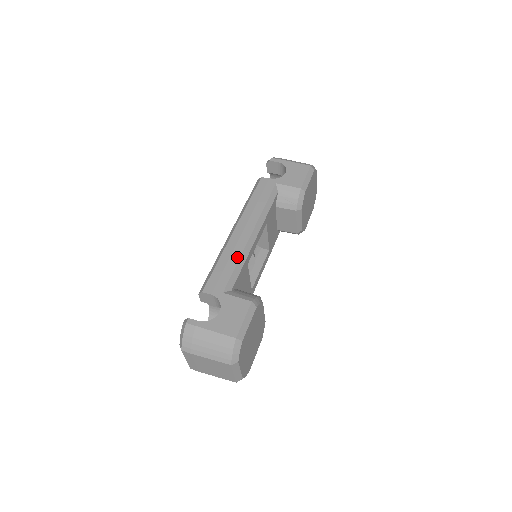
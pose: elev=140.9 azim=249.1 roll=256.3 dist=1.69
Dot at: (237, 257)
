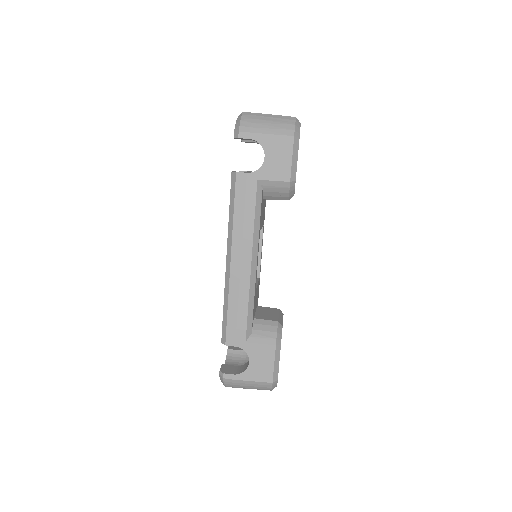
Dot at: (246, 299)
